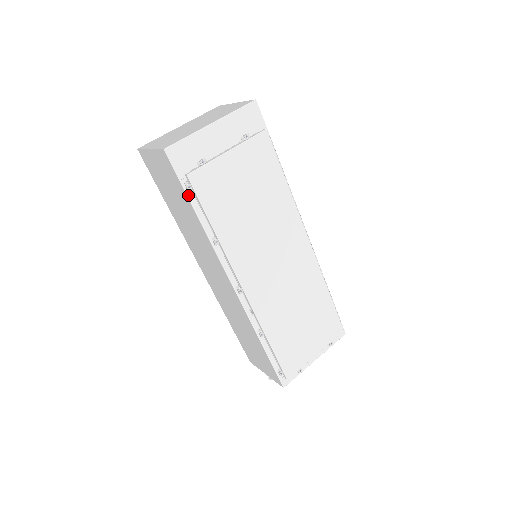
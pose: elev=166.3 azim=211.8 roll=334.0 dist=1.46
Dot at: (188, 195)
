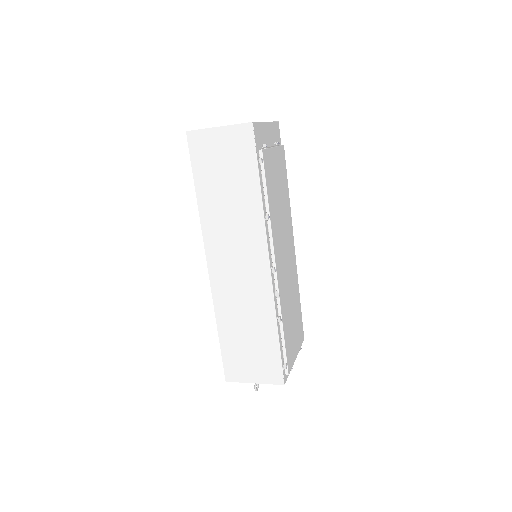
Dot at: (258, 168)
